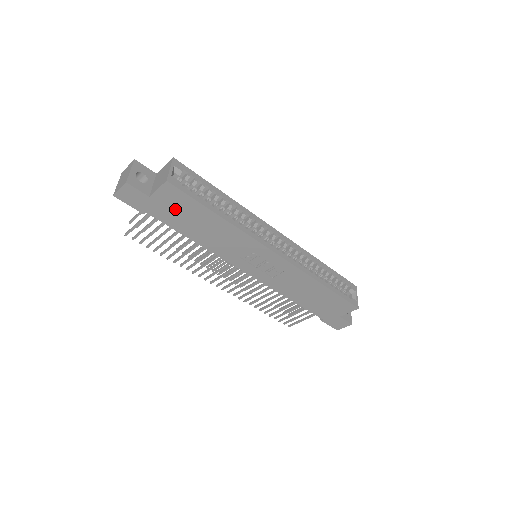
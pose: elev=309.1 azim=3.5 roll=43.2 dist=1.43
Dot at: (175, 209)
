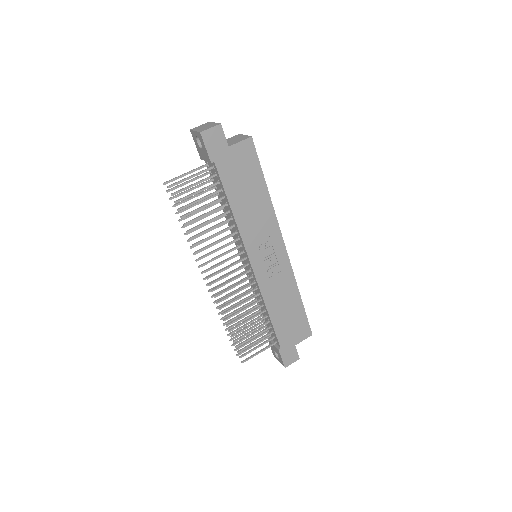
Dot at: (240, 168)
